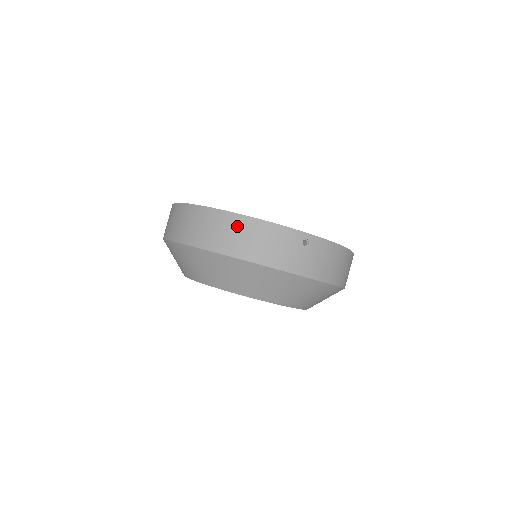
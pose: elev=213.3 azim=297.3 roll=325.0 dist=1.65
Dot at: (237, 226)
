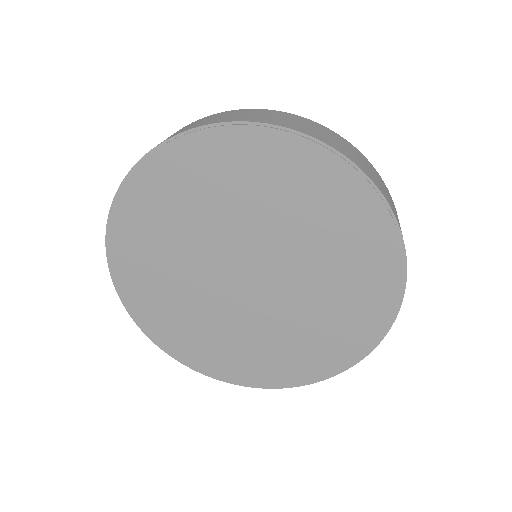
Dot at: occluded
